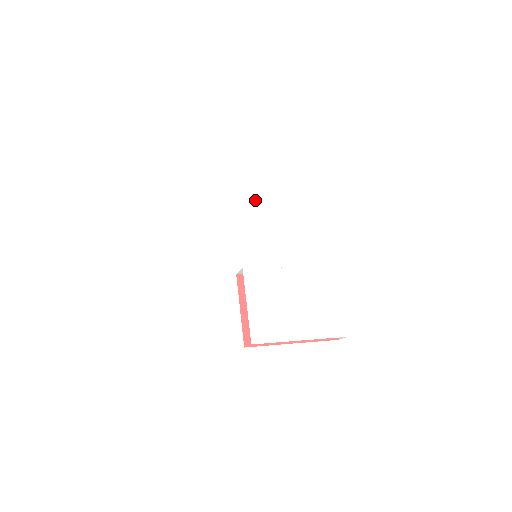
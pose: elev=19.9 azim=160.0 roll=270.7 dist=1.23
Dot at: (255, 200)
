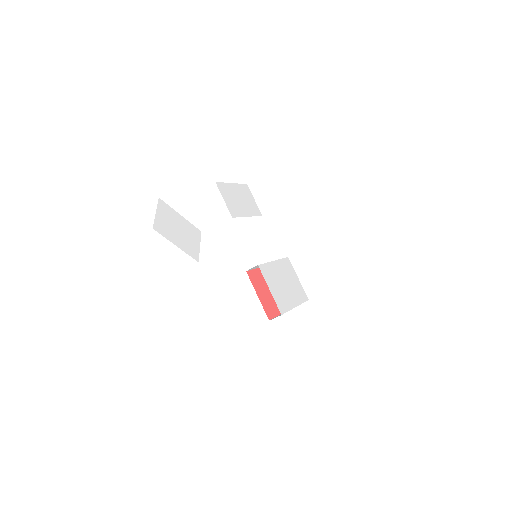
Dot at: (243, 216)
